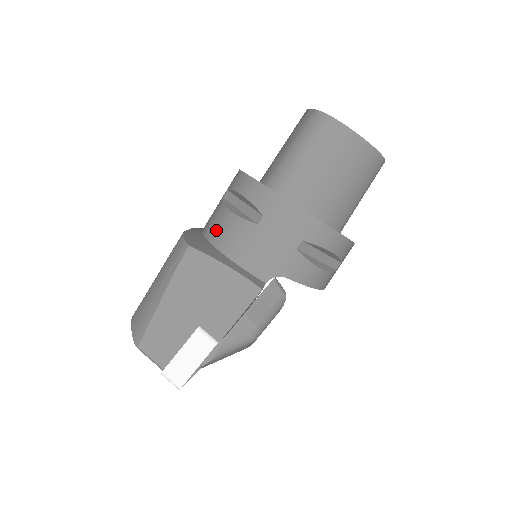
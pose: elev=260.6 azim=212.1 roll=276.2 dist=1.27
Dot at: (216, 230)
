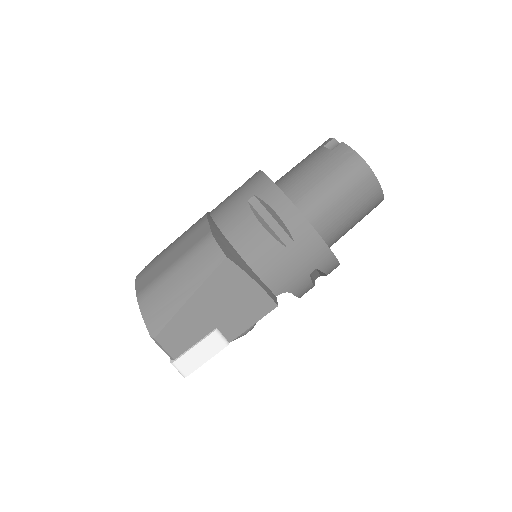
Dot at: (242, 237)
